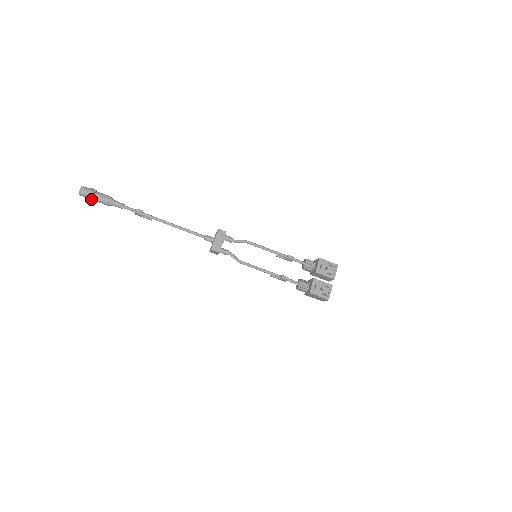
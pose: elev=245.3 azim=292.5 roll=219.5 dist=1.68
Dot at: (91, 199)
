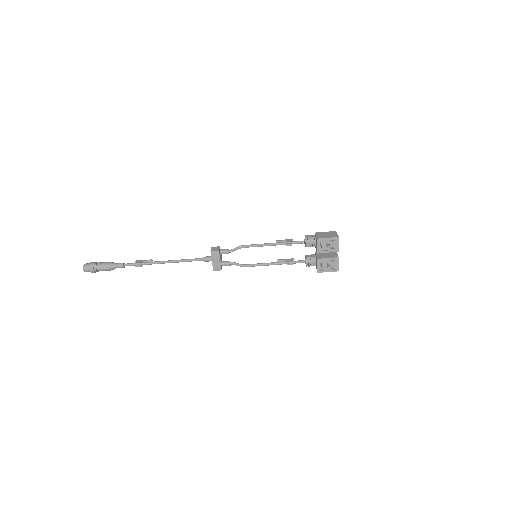
Dot at: occluded
